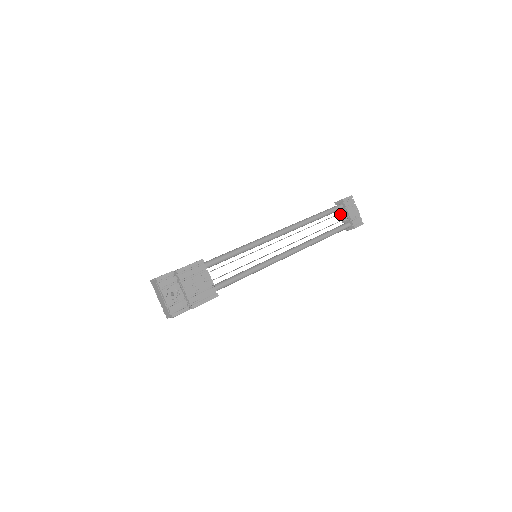
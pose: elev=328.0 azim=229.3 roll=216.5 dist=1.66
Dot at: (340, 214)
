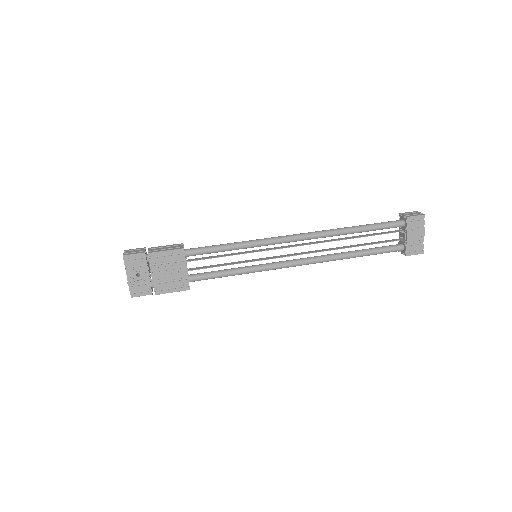
Dot at: (399, 230)
